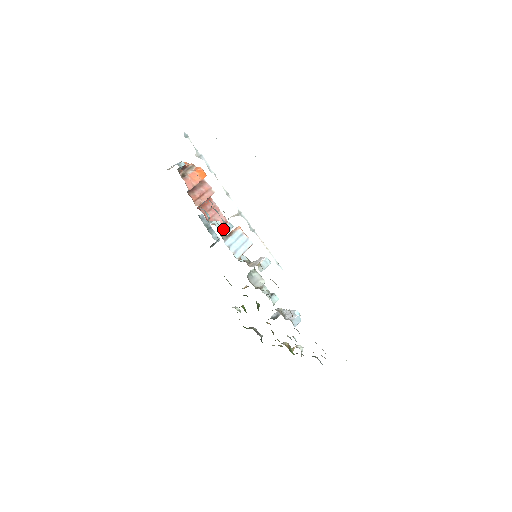
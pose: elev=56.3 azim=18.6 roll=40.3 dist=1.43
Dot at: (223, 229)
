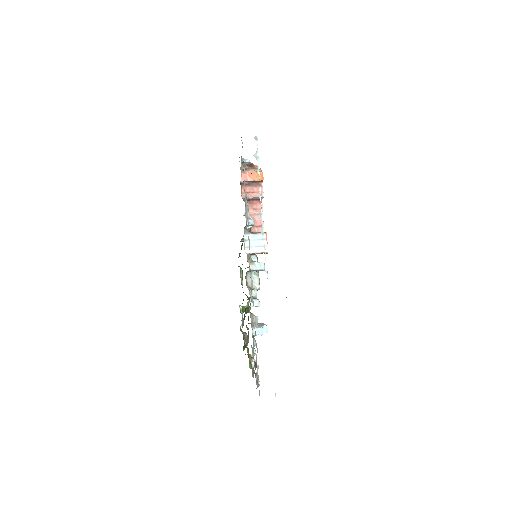
Dot at: (256, 229)
